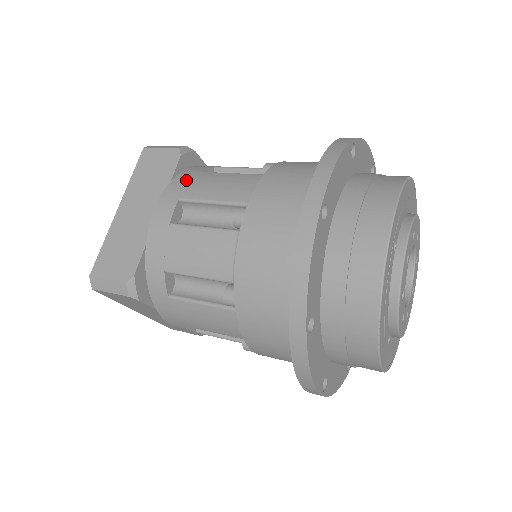
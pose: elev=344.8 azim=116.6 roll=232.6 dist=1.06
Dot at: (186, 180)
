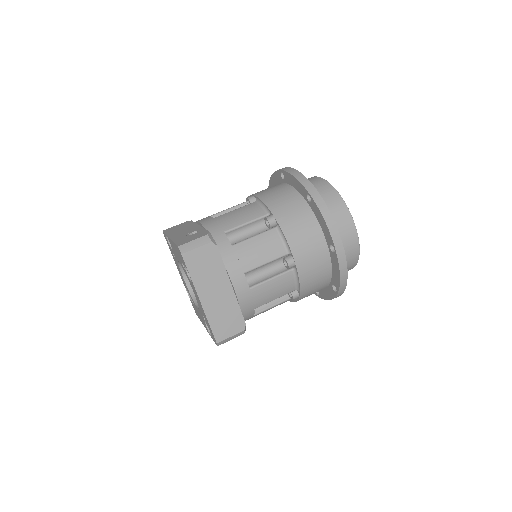
Dot at: (234, 259)
